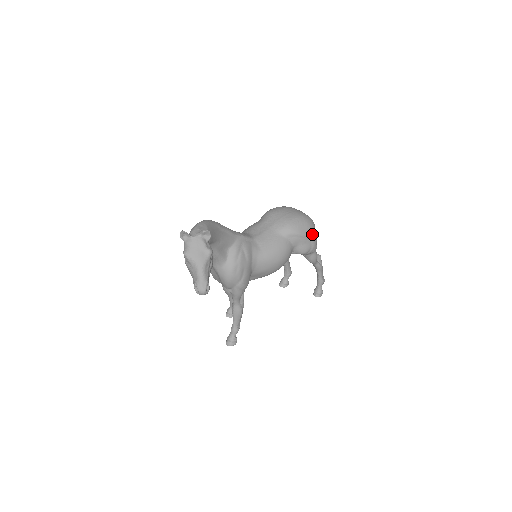
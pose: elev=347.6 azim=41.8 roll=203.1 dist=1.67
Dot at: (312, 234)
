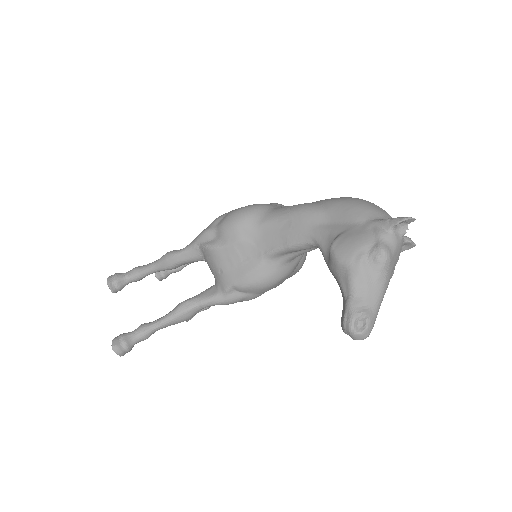
Dot at: occluded
